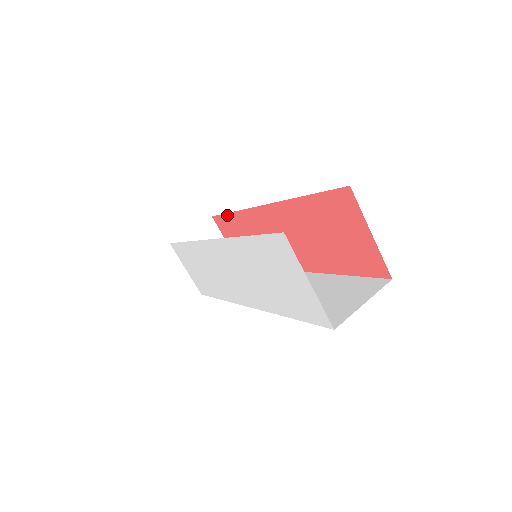
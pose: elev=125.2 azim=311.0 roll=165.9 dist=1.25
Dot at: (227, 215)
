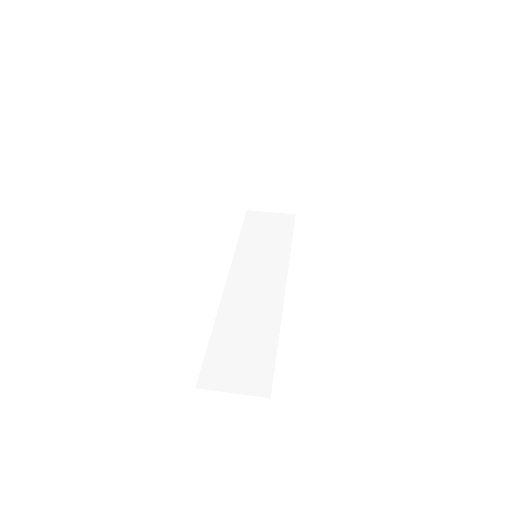
Dot at: occluded
